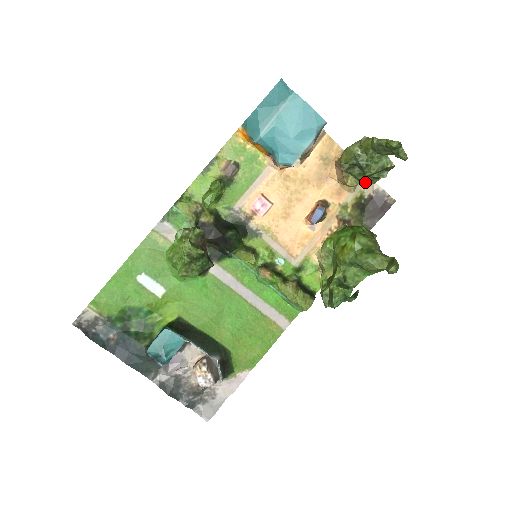
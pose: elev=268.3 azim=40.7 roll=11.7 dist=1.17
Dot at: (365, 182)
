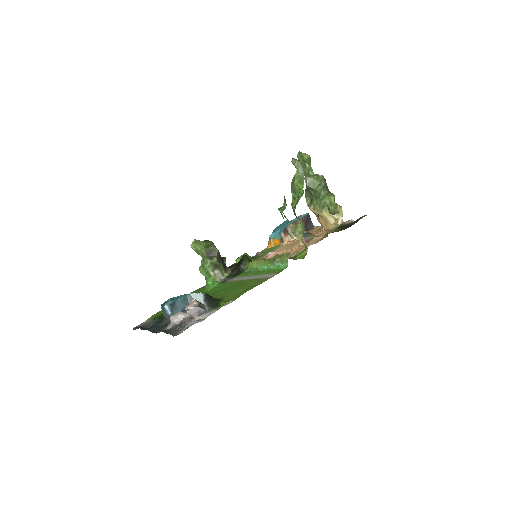
Dot at: (322, 201)
